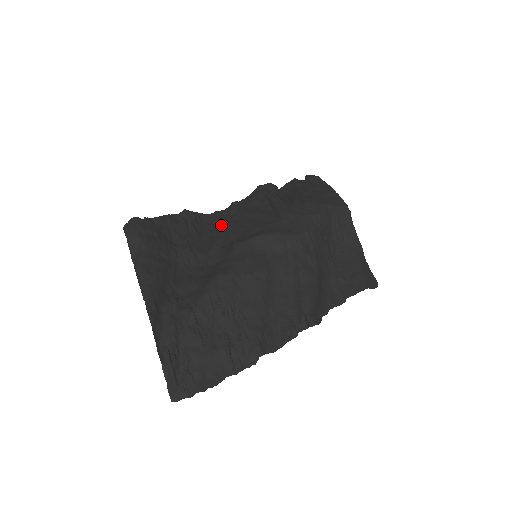
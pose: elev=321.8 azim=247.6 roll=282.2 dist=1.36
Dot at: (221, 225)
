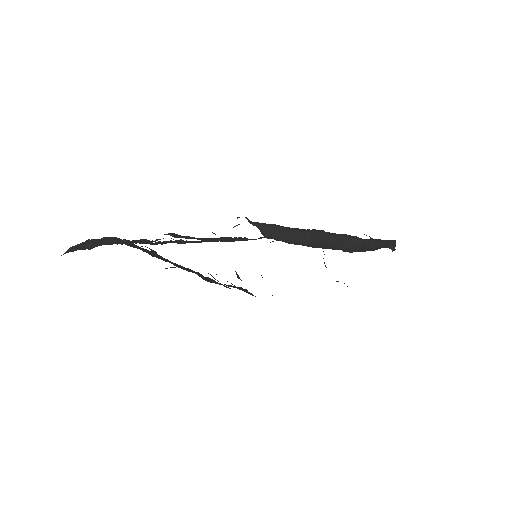
Dot at: occluded
